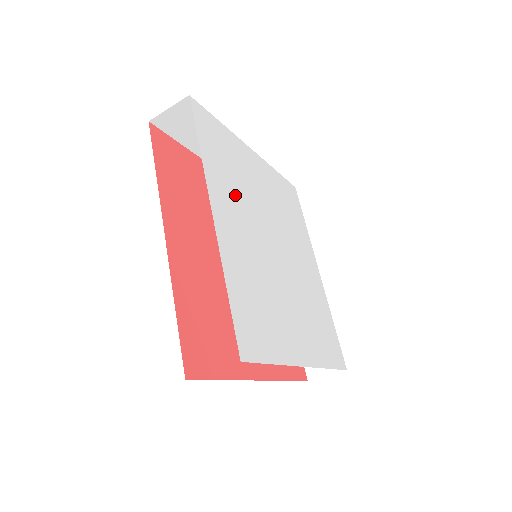
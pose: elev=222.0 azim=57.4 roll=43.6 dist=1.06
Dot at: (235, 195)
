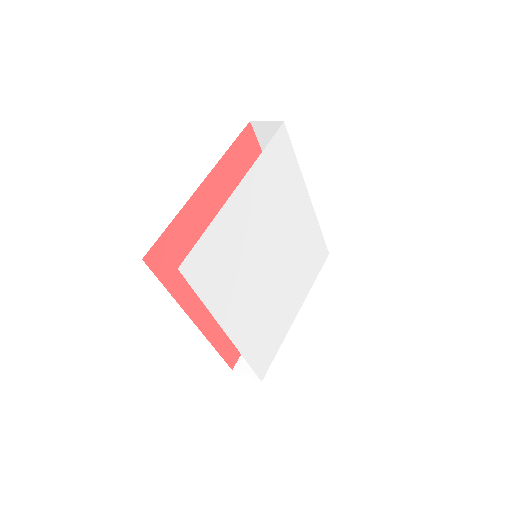
Dot at: (236, 284)
